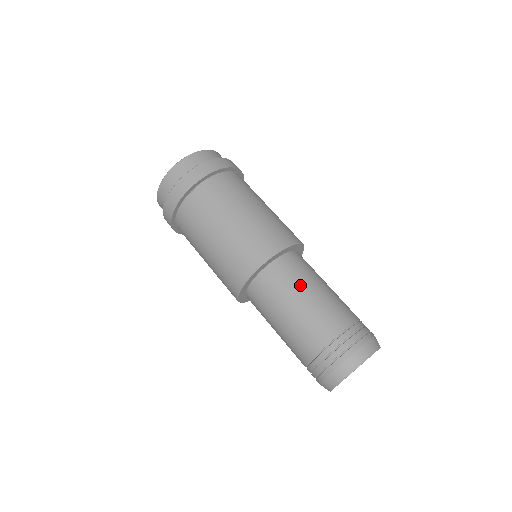
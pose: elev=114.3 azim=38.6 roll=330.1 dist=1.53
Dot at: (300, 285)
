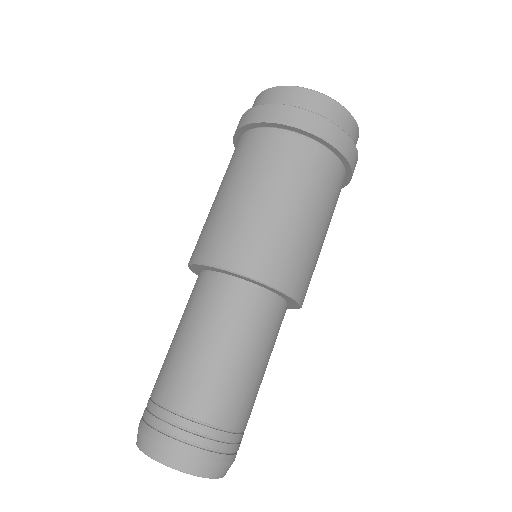
Dot at: (251, 340)
